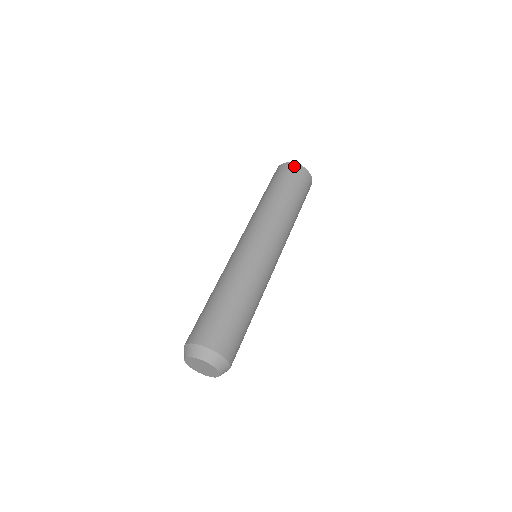
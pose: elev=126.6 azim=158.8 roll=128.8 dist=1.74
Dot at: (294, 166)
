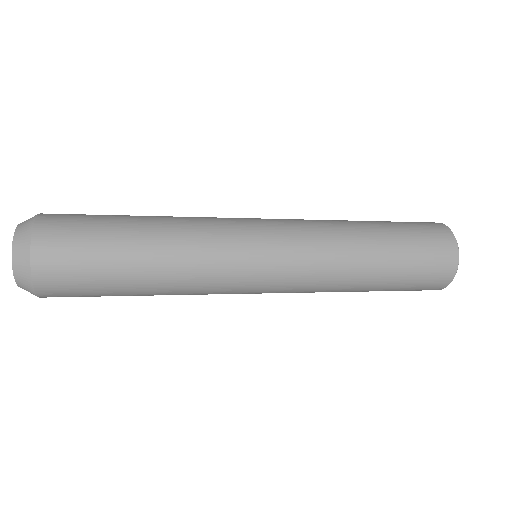
Dot at: (431, 222)
